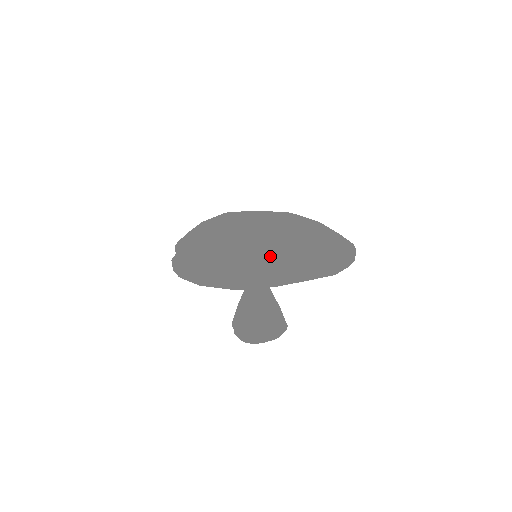
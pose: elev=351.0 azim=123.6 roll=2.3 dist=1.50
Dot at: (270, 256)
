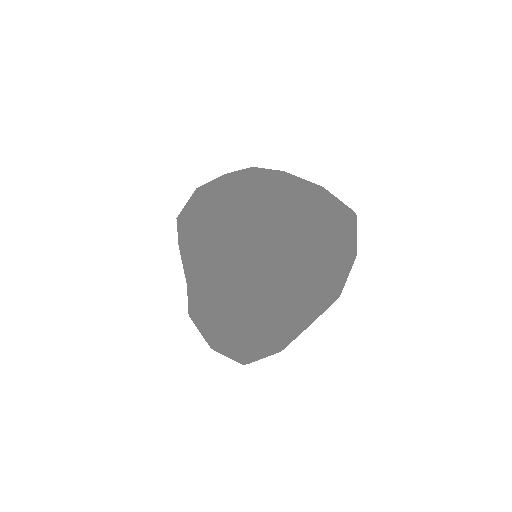
Dot at: (266, 342)
